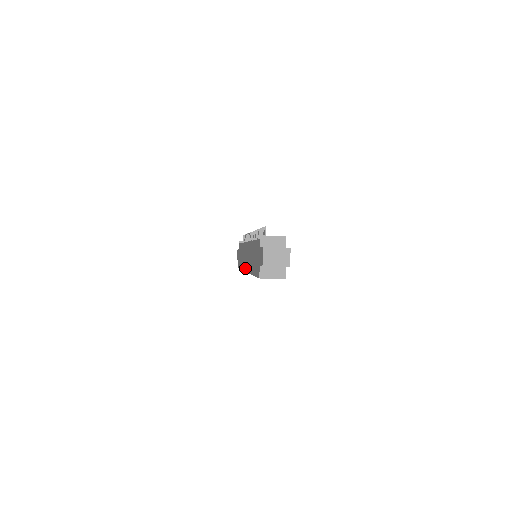
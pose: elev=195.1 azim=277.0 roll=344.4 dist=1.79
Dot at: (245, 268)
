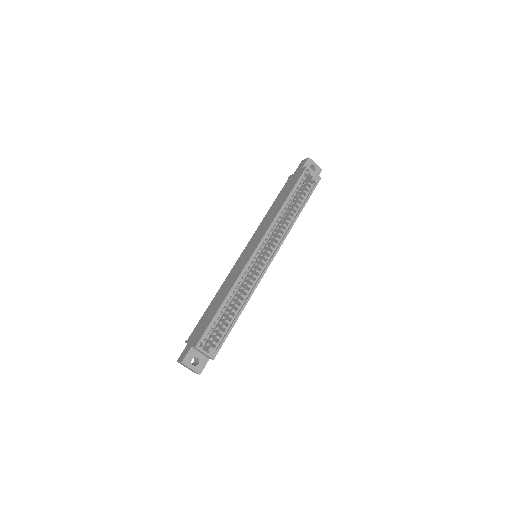
Dot at: (250, 254)
